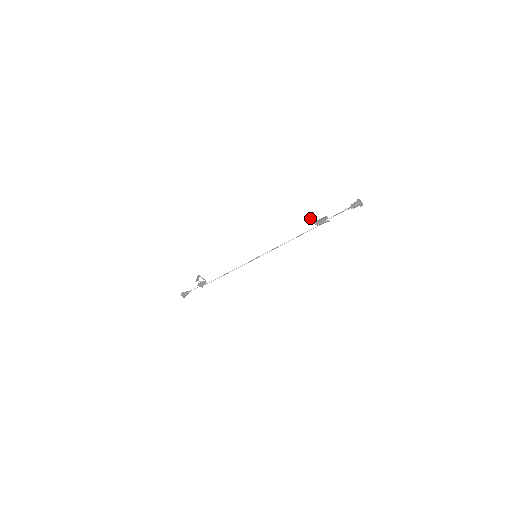
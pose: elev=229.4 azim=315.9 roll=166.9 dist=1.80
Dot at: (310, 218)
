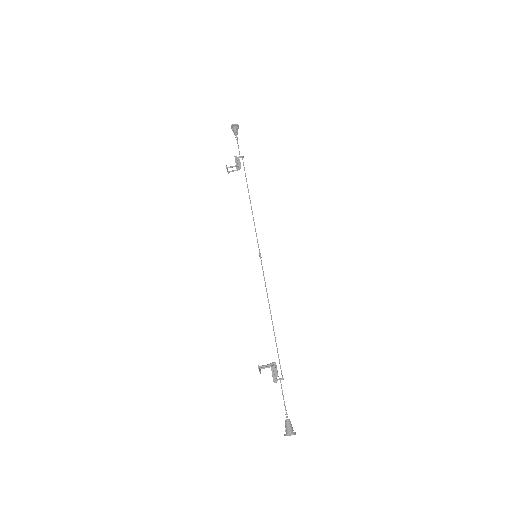
Dot at: occluded
